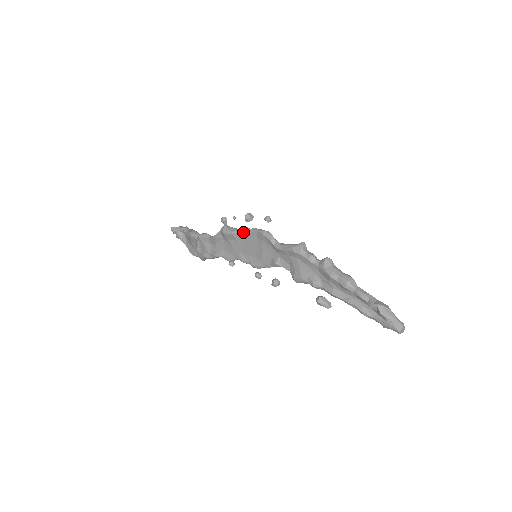
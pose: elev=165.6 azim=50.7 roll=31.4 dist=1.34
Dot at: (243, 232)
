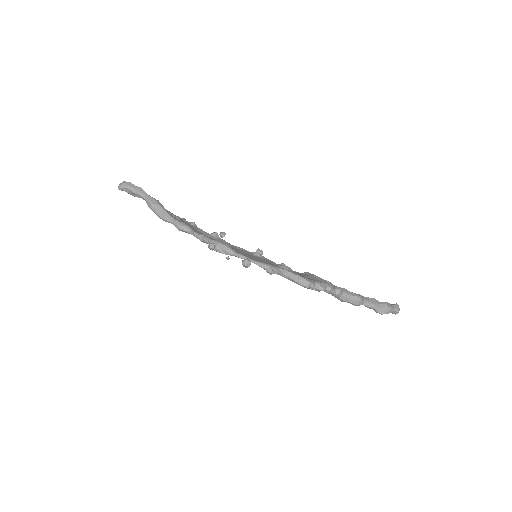
Dot at: occluded
